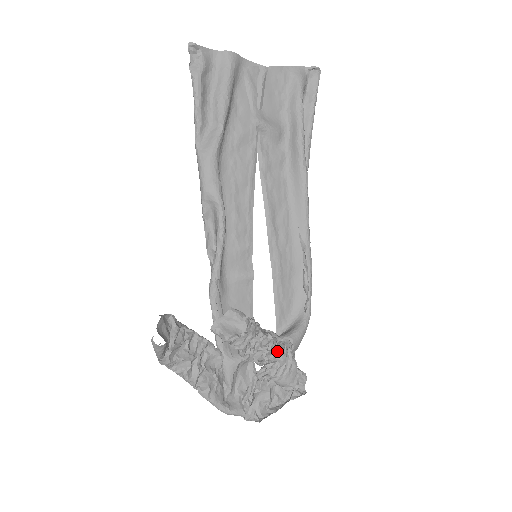
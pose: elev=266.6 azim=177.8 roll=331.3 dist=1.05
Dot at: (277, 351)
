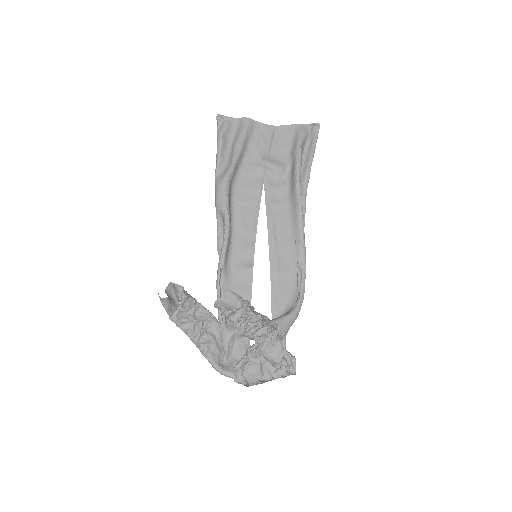
Dot at: (263, 328)
